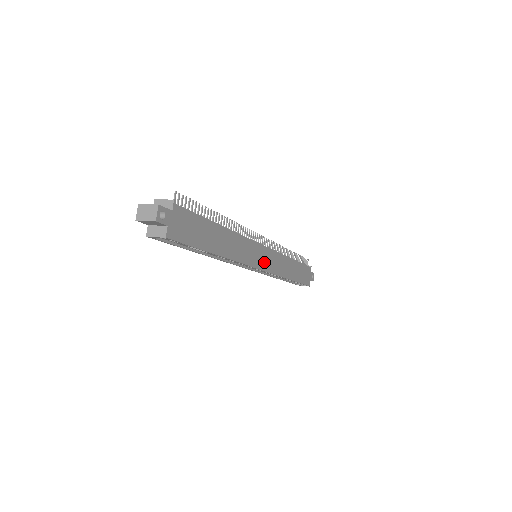
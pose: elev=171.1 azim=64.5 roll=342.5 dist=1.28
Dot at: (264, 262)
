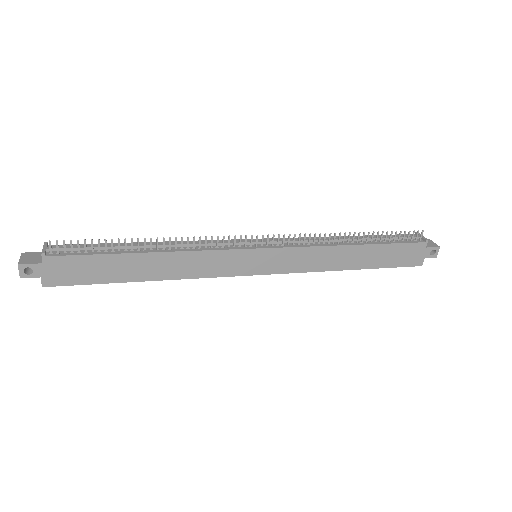
Dot at: (264, 265)
